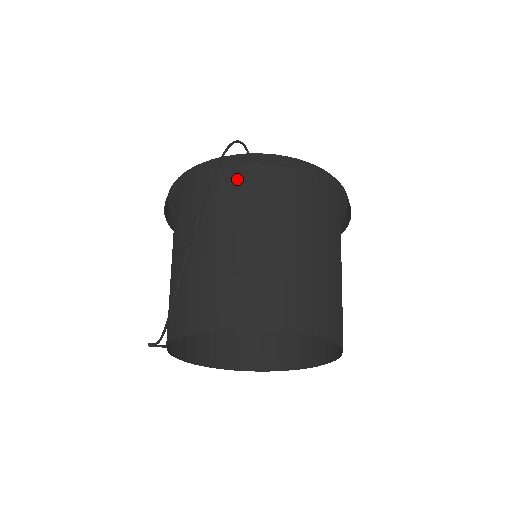
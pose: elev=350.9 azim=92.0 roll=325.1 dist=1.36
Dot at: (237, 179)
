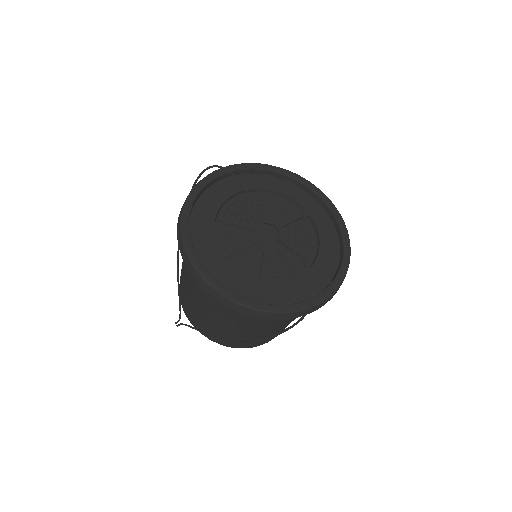
Dot at: occluded
